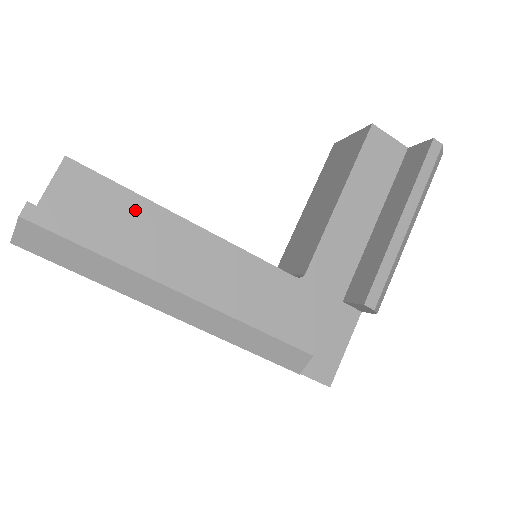
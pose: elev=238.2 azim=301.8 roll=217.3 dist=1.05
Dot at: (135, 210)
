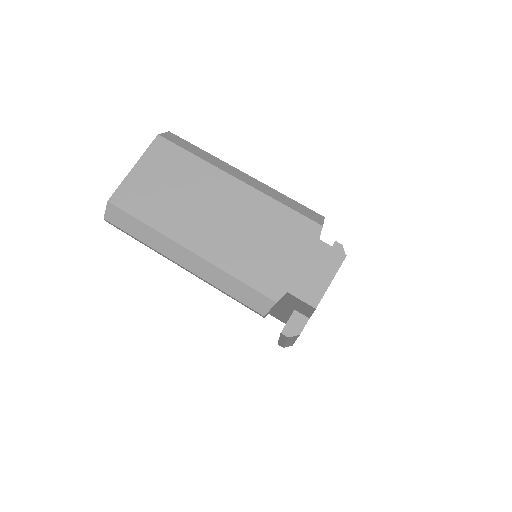
Dot at: occluded
